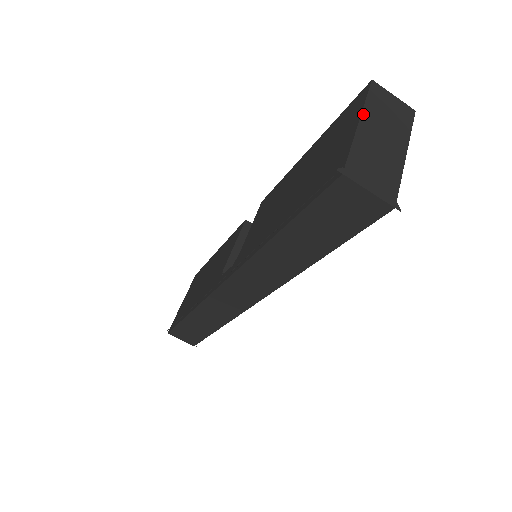
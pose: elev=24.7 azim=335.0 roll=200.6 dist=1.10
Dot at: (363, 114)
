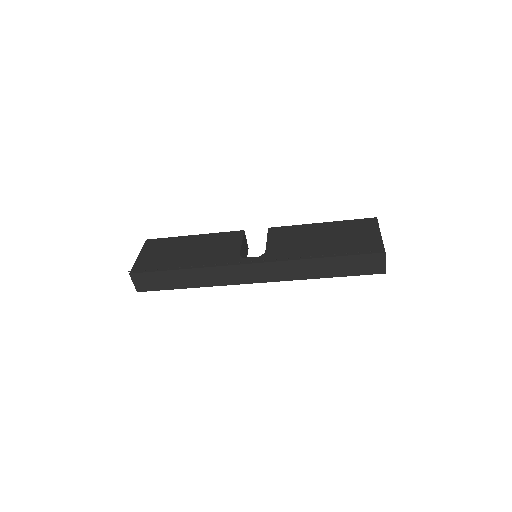
Dot at: occluded
